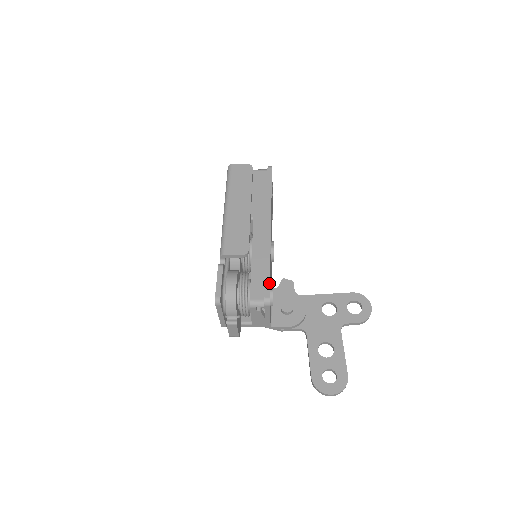
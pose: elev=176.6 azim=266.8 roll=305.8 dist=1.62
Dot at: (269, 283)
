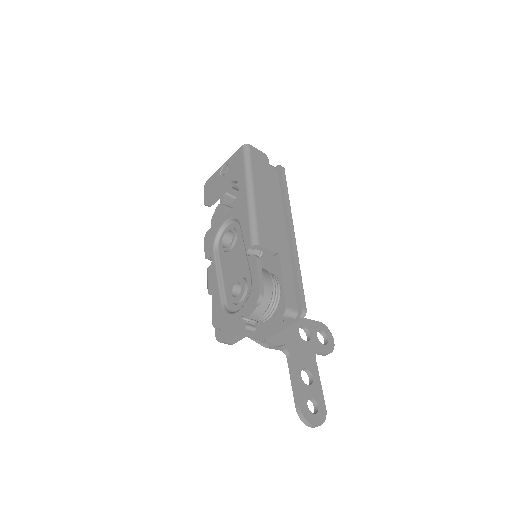
Dot at: occluded
